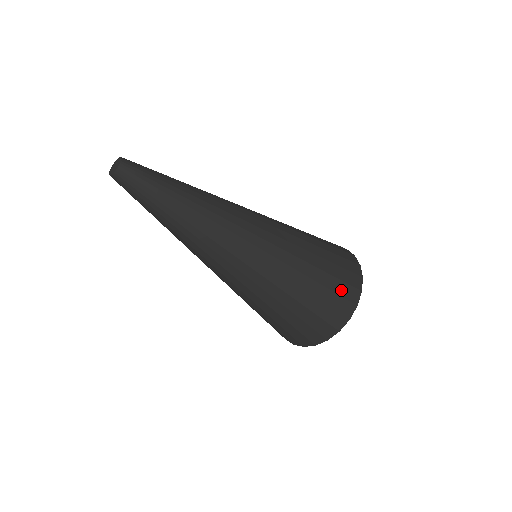
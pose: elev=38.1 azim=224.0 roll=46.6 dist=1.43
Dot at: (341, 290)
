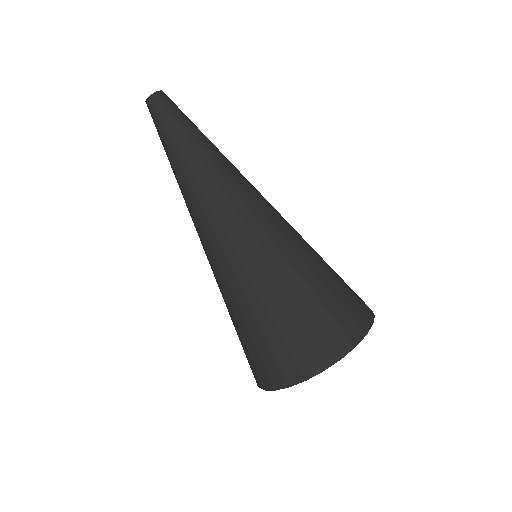
Dot at: (327, 328)
